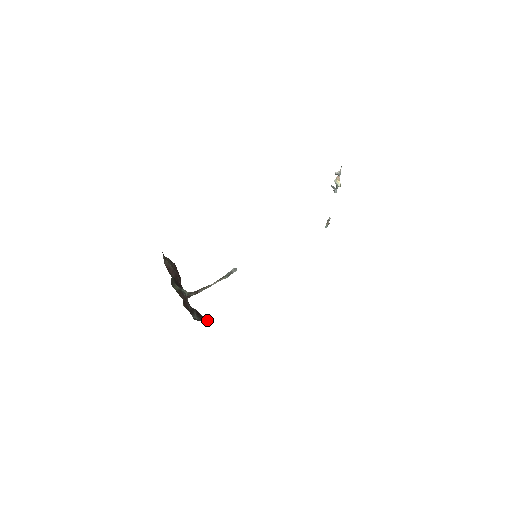
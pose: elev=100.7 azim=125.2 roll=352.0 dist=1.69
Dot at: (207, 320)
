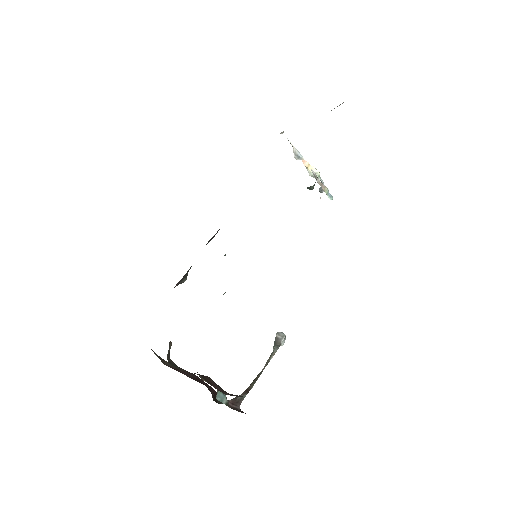
Dot at: occluded
